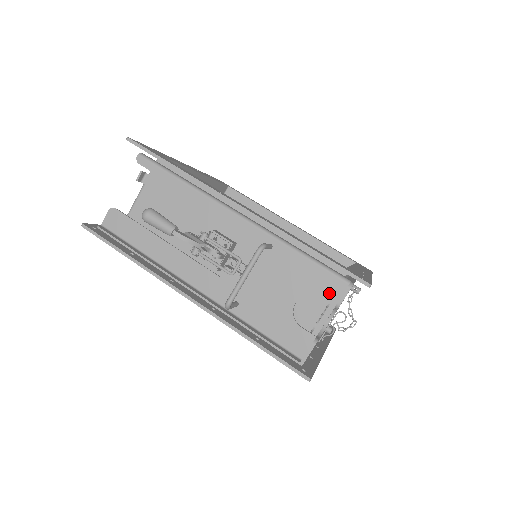
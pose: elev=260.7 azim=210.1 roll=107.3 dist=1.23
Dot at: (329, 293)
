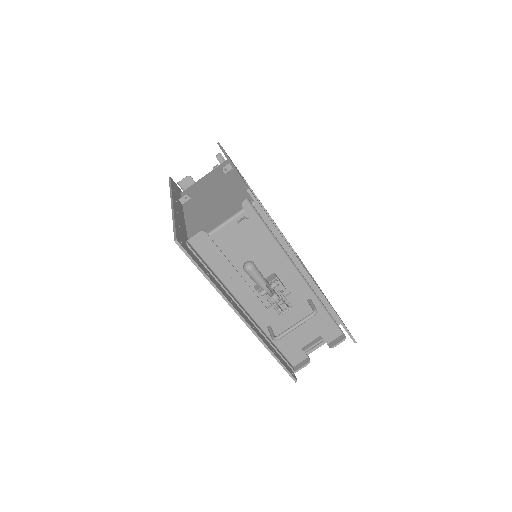
Dot at: (329, 336)
